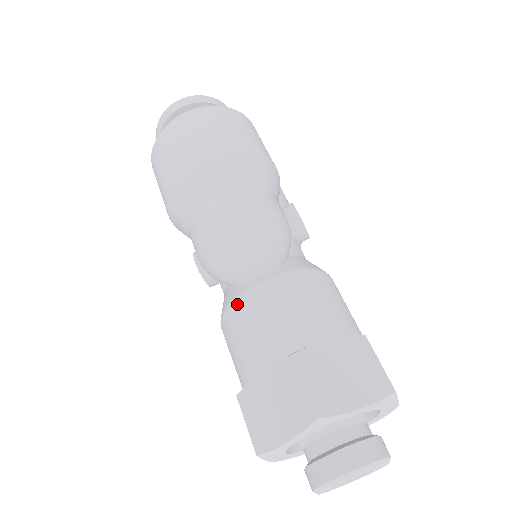
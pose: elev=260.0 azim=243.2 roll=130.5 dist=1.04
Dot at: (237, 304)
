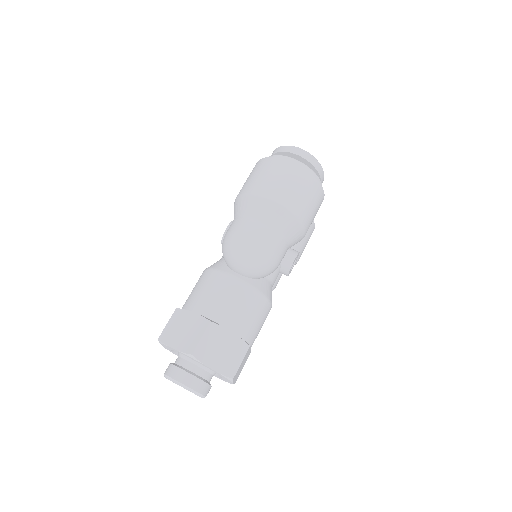
Dot at: (218, 274)
